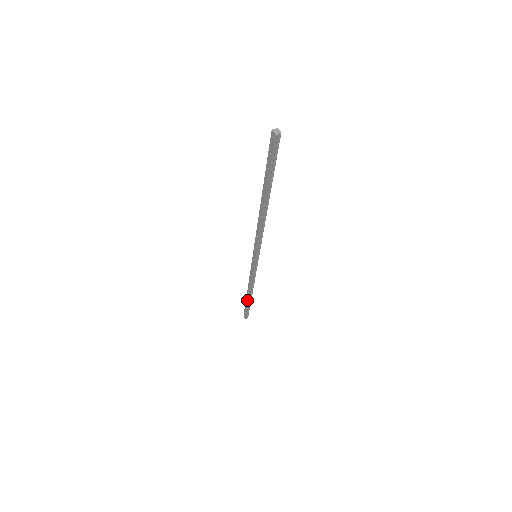
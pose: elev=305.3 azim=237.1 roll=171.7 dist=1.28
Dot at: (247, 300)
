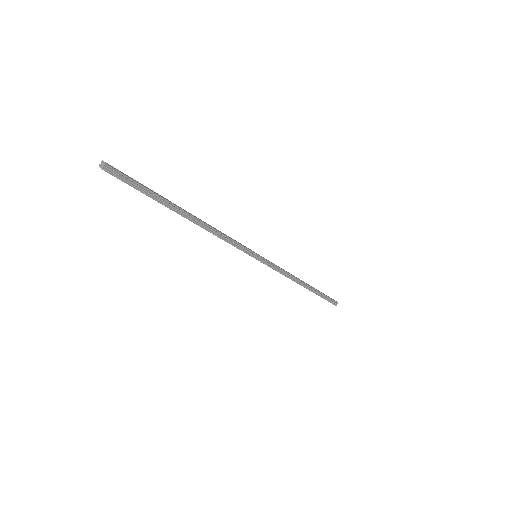
Dot at: (311, 291)
